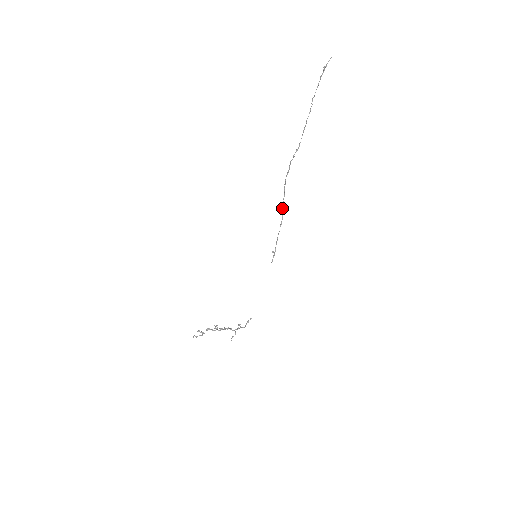
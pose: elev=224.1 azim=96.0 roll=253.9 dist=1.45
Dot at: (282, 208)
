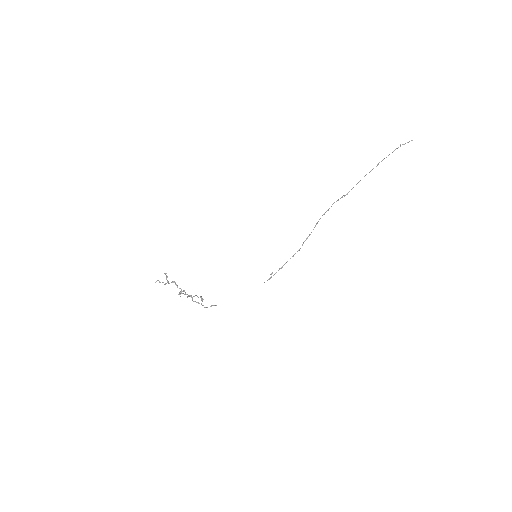
Dot at: (303, 243)
